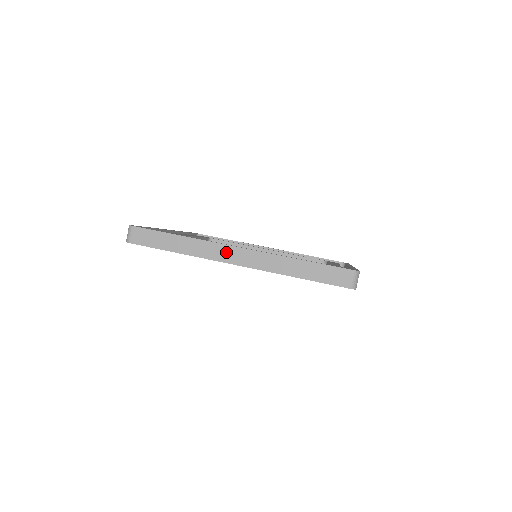
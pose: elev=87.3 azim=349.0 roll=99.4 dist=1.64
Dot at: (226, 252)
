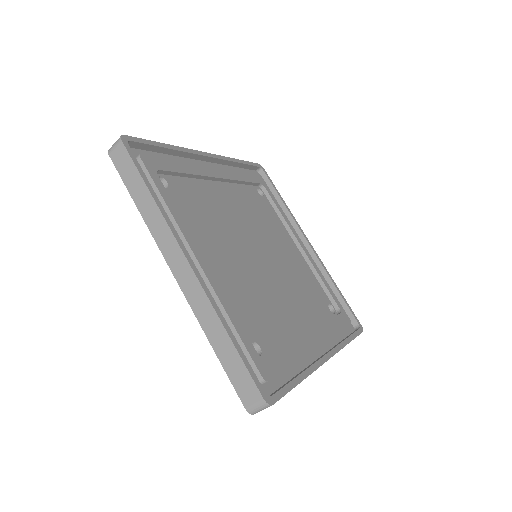
Dot at: (174, 253)
